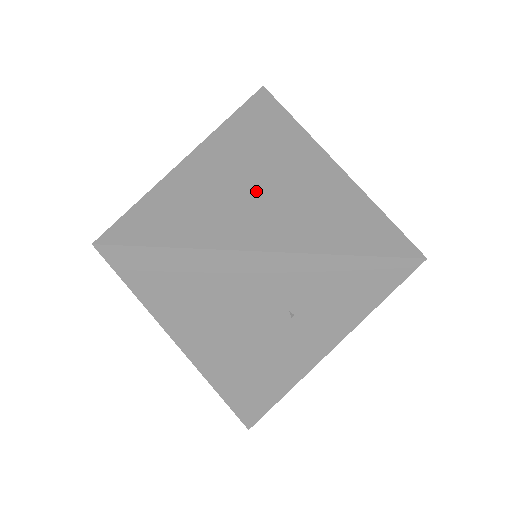
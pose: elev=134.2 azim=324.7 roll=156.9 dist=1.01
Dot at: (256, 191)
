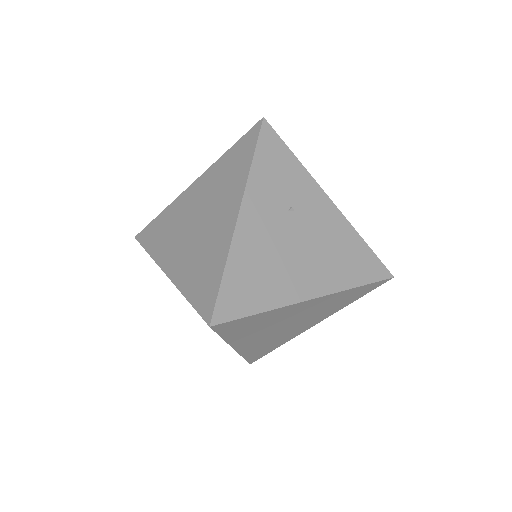
Dot at: (201, 225)
